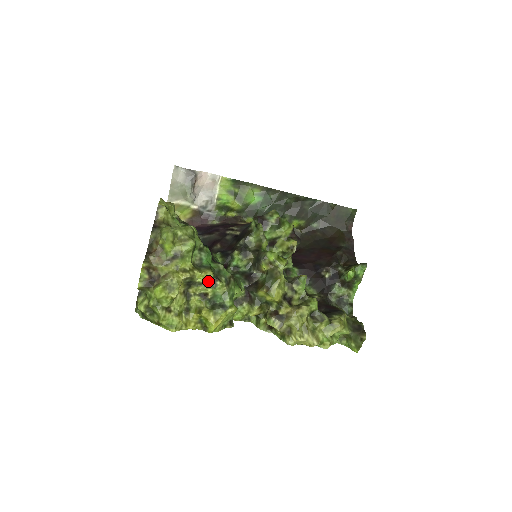
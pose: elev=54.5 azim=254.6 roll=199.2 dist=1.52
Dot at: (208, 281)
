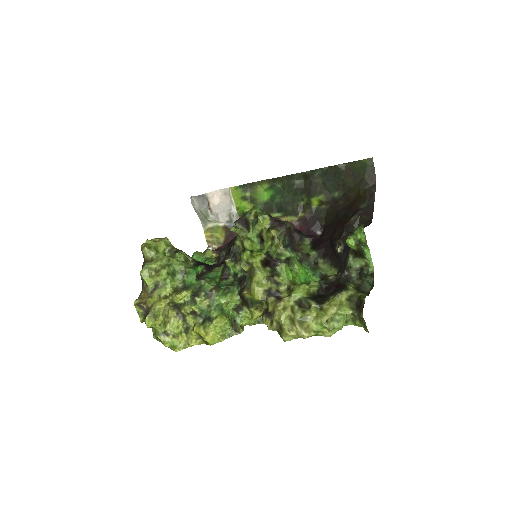
Dot at: (189, 300)
